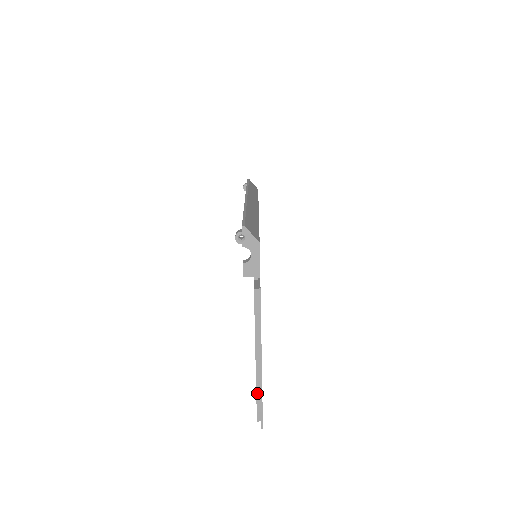
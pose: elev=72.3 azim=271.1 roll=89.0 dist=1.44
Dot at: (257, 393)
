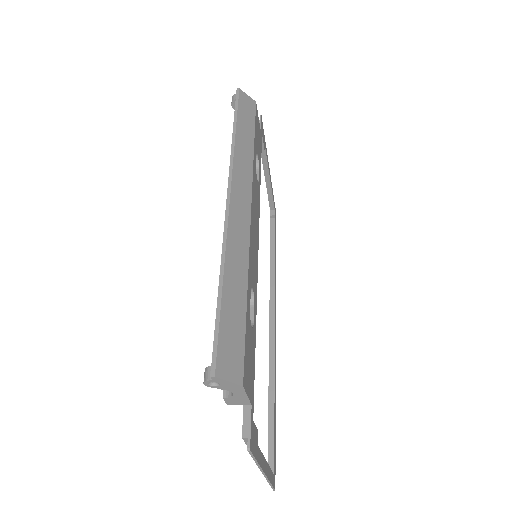
Dot at: occluded
